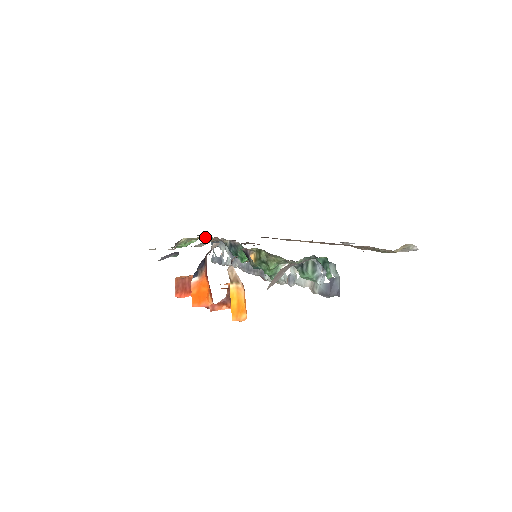
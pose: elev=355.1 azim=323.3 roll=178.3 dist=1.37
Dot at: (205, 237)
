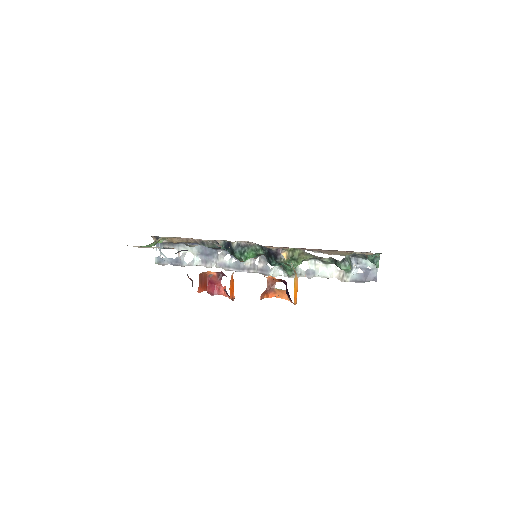
Dot at: (171, 238)
